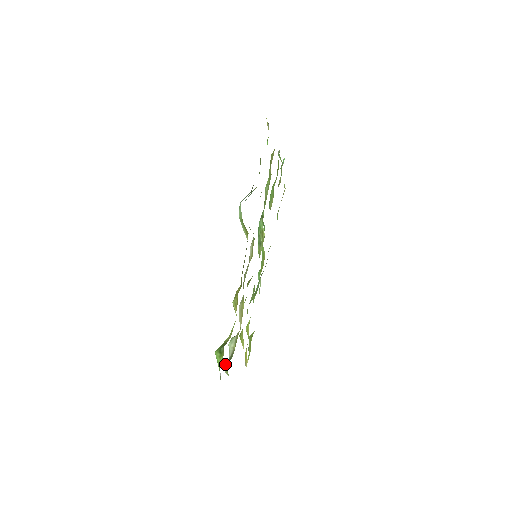
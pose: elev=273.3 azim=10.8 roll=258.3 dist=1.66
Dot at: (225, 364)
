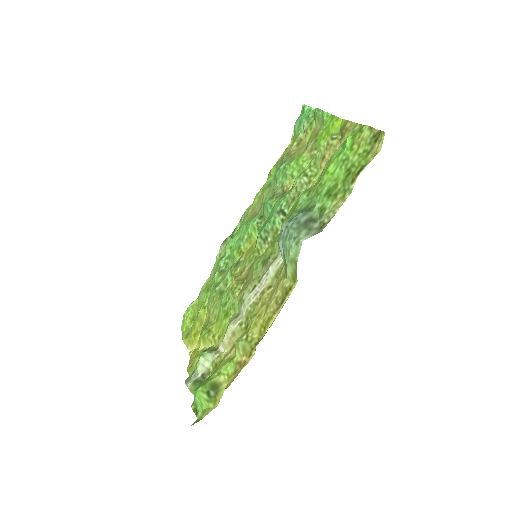
Dot at: (192, 382)
